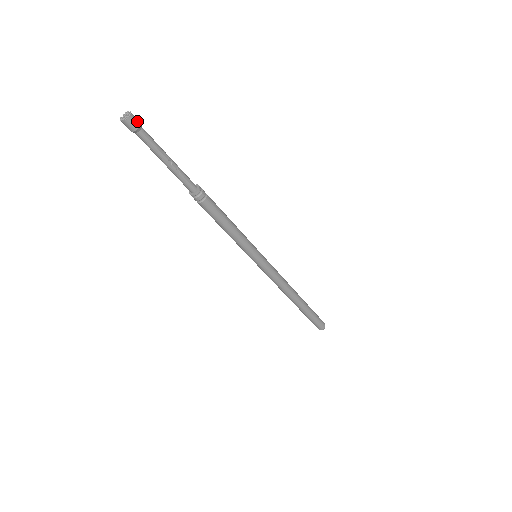
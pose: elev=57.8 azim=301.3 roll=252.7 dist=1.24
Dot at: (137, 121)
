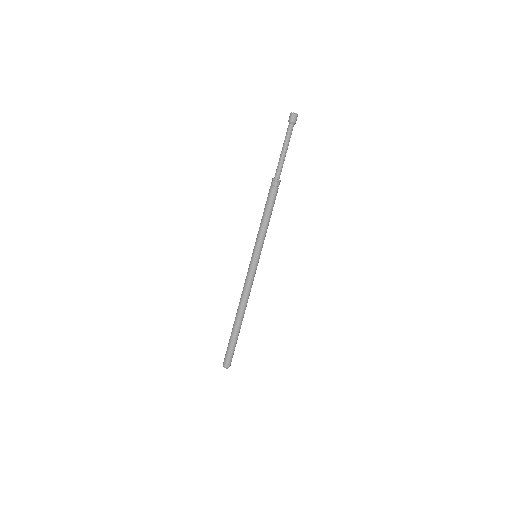
Dot at: (296, 120)
